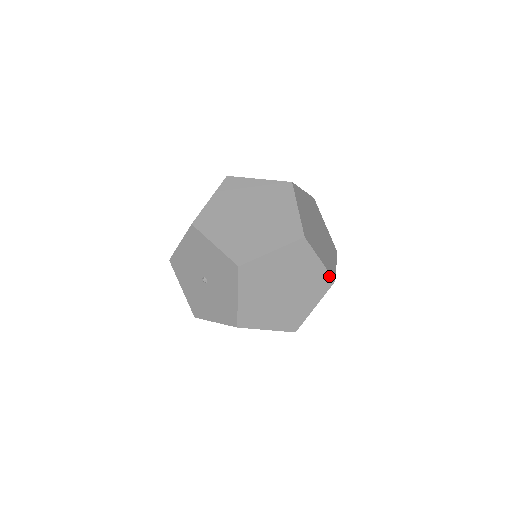
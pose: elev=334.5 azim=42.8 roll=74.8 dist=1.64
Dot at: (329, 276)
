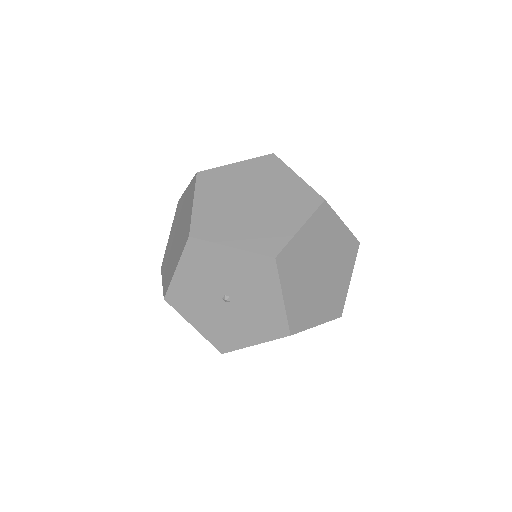
Dot at: occluded
